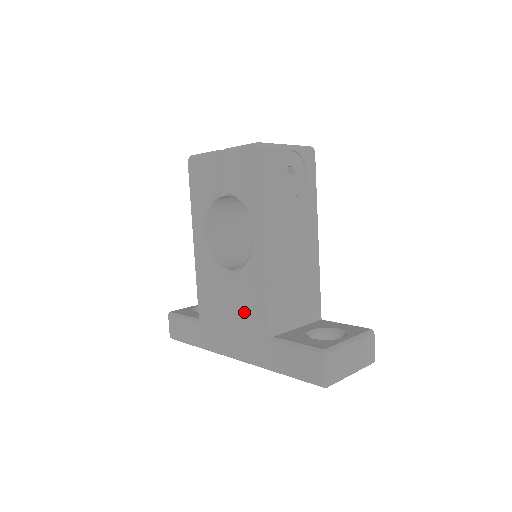
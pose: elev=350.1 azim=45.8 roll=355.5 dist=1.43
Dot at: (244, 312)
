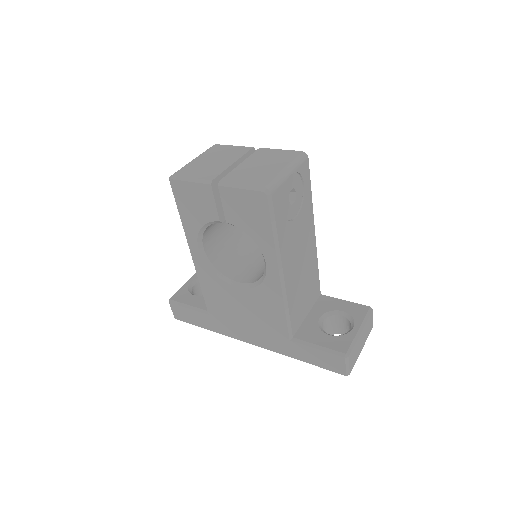
Dot at: (261, 318)
